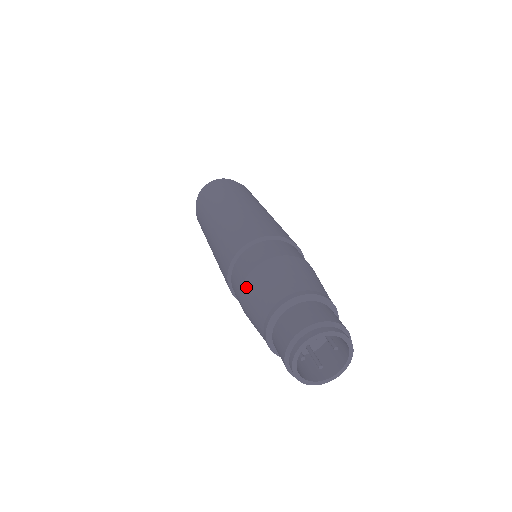
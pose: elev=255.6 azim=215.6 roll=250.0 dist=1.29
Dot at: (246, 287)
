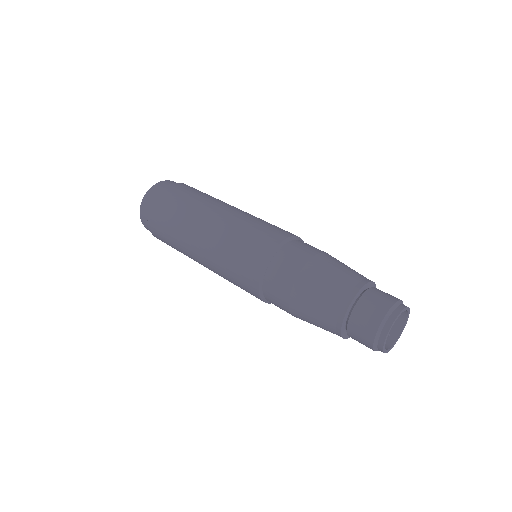
Dot at: (297, 296)
